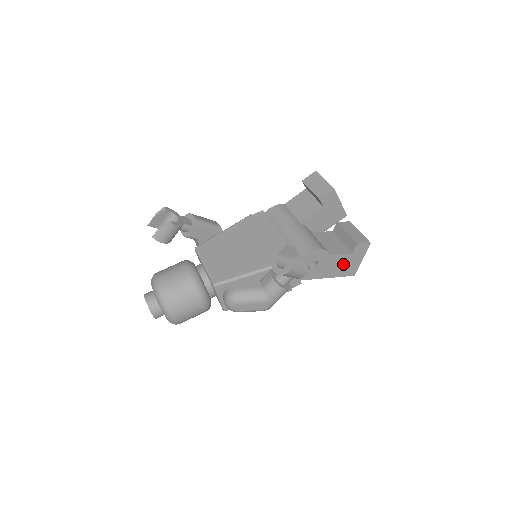
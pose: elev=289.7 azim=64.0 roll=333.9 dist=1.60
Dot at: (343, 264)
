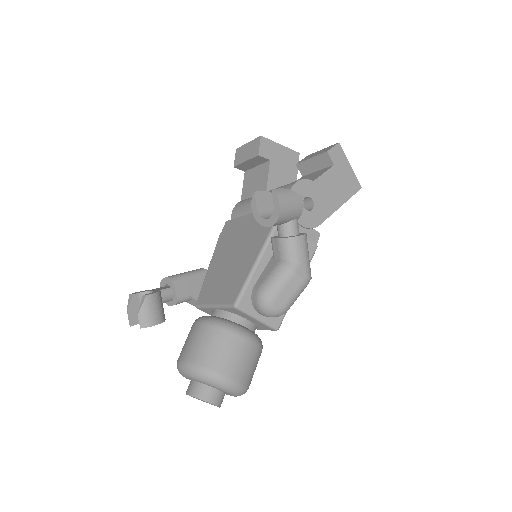
Dot at: (337, 183)
